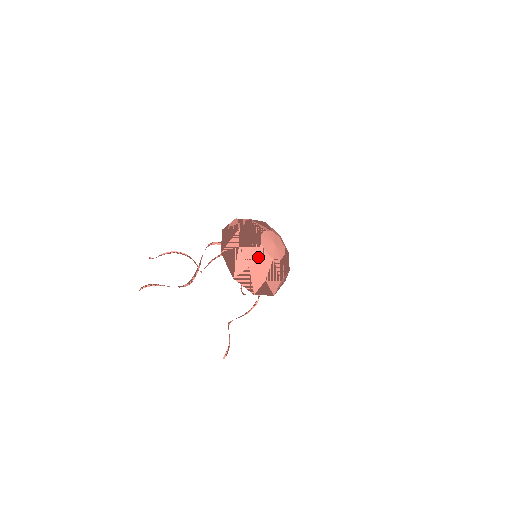
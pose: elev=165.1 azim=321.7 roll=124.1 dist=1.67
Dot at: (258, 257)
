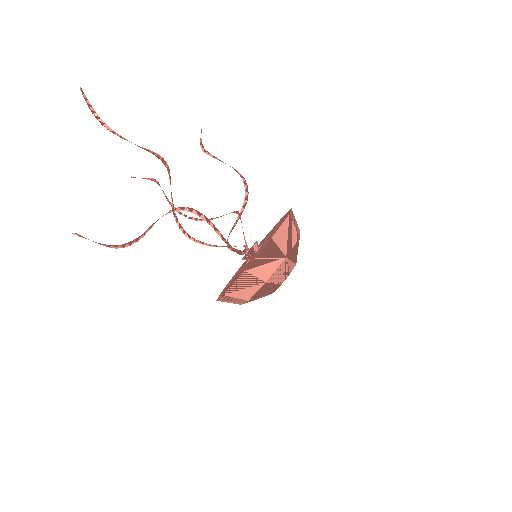
Dot at: occluded
